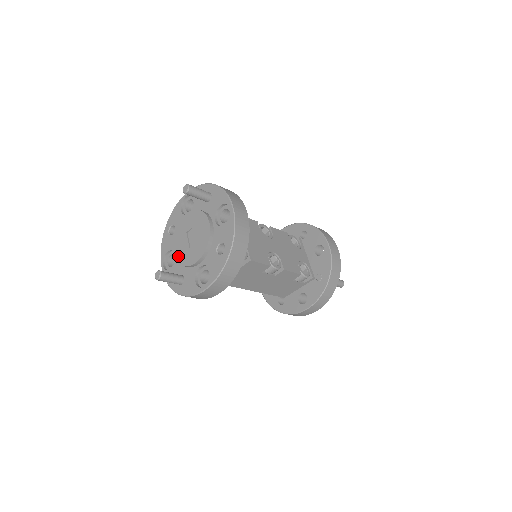
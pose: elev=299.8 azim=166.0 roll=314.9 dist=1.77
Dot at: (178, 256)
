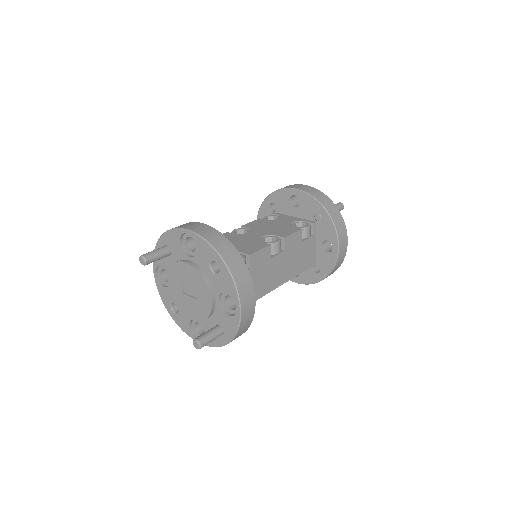
Dot at: (197, 317)
